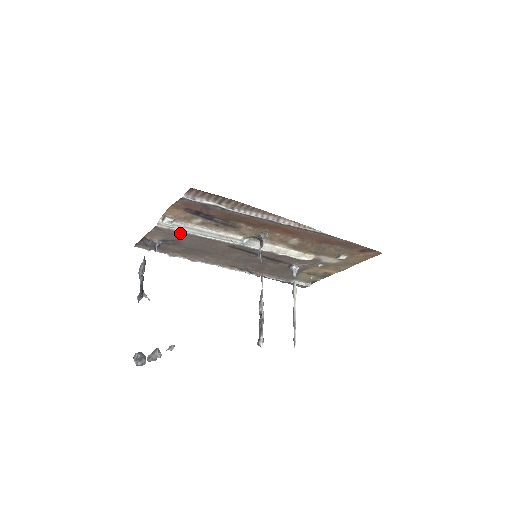
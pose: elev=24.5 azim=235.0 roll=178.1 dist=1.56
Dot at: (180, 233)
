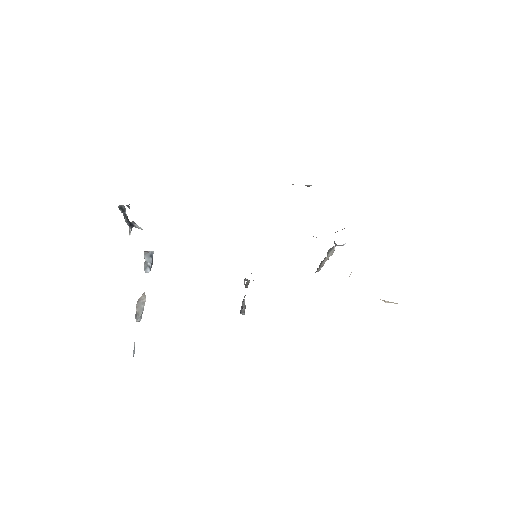
Dot at: occluded
